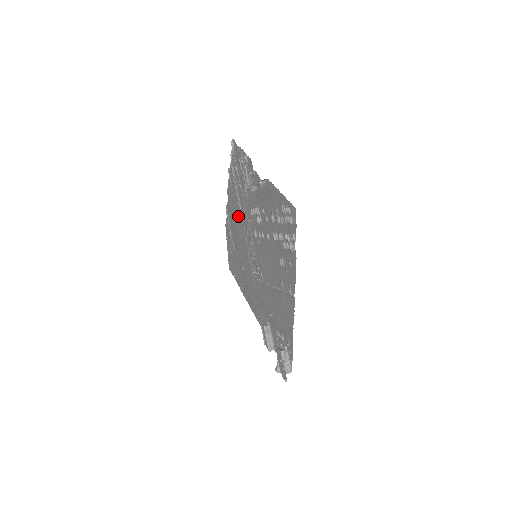
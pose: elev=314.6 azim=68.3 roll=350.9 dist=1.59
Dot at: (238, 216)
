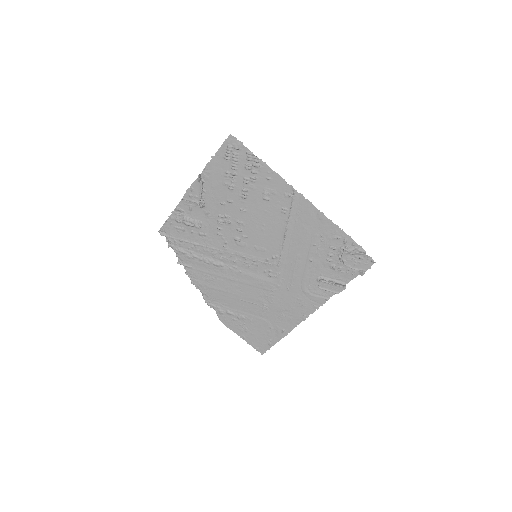
Dot at: (218, 273)
